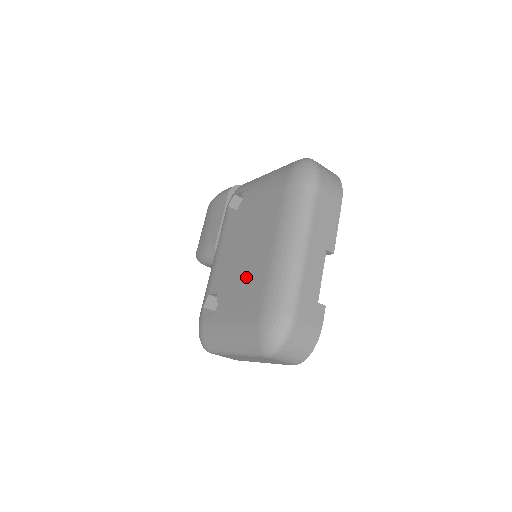
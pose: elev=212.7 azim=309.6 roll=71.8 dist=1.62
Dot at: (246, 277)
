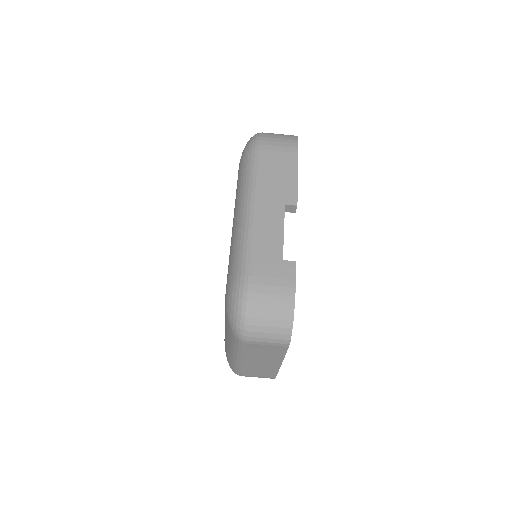
Dot at: occluded
